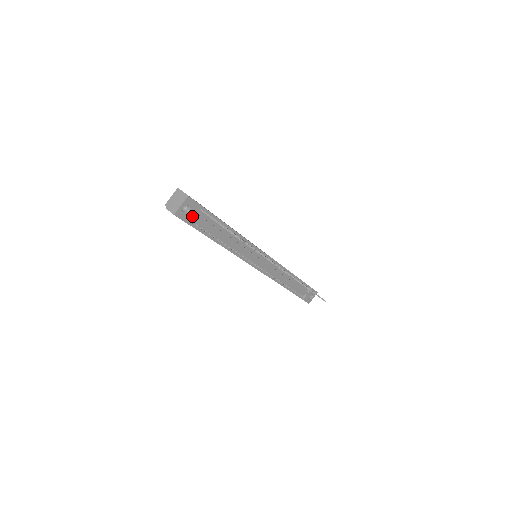
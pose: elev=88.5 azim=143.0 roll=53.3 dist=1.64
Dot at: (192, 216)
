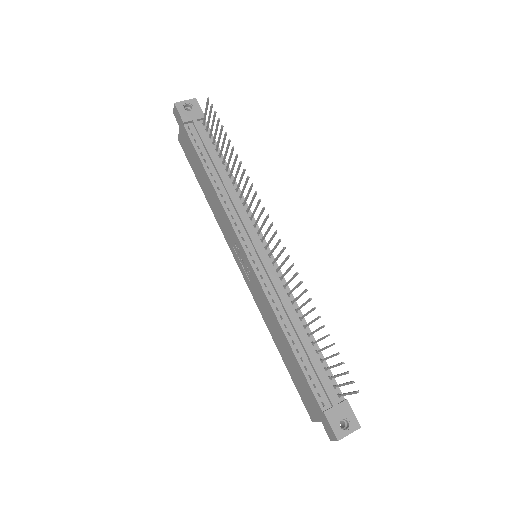
Dot at: (191, 118)
